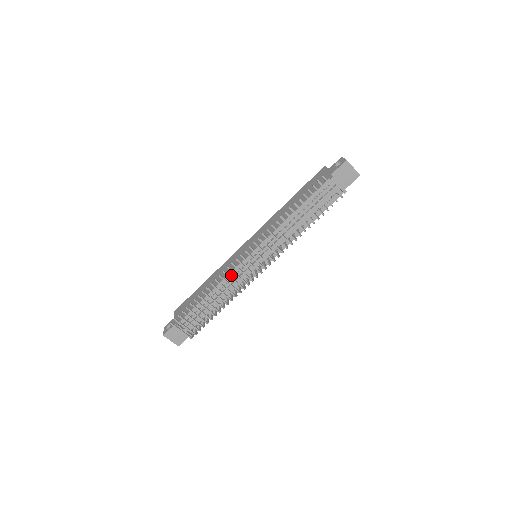
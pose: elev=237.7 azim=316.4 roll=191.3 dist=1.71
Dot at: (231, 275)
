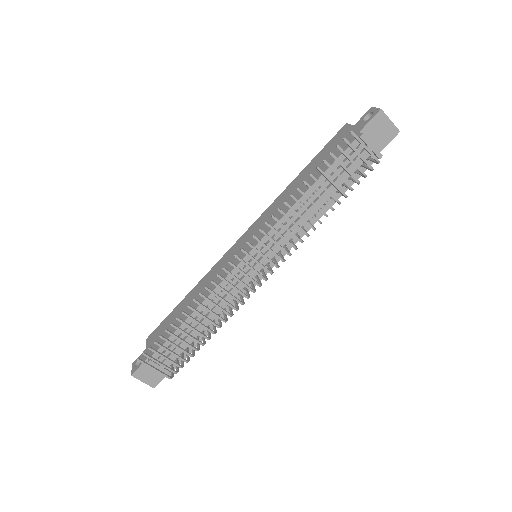
Dot at: (222, 285)
